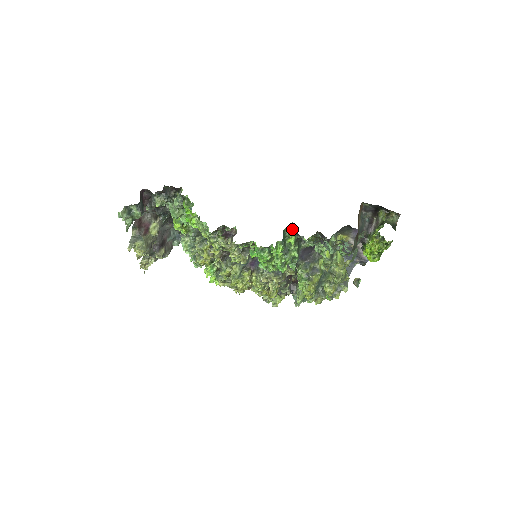
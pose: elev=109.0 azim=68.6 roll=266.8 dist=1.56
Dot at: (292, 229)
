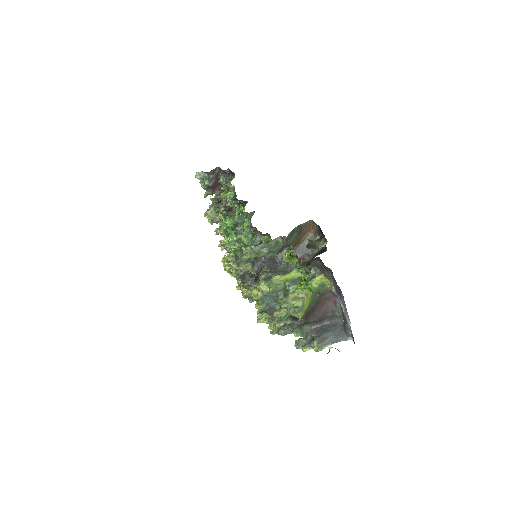
Dot at: (251, 216)
